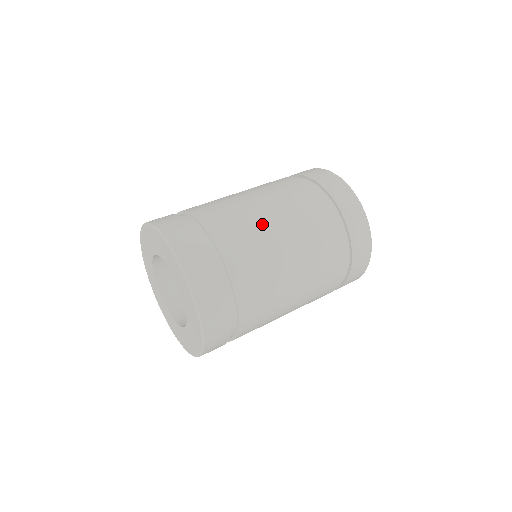
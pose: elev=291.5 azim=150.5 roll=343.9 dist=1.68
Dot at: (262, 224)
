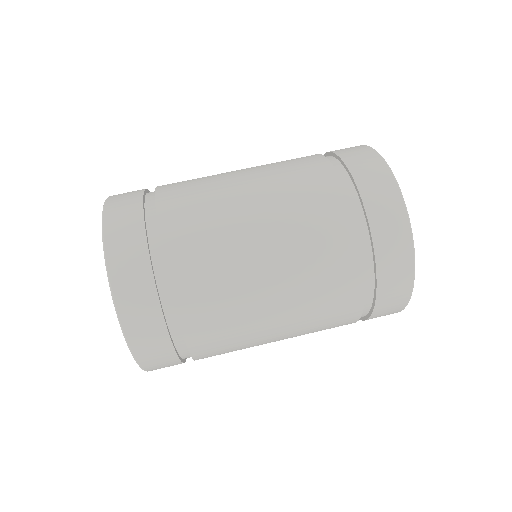
Dot at: occluded
